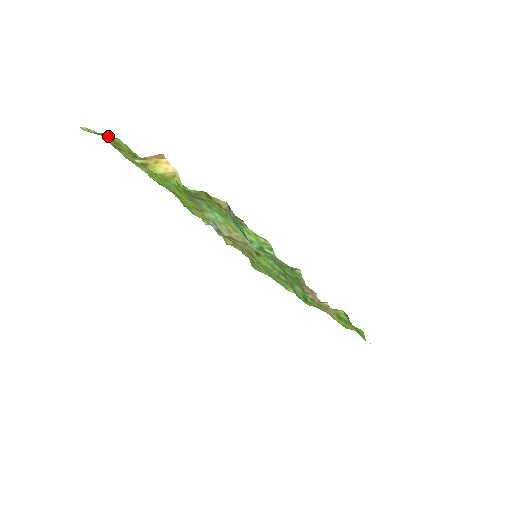
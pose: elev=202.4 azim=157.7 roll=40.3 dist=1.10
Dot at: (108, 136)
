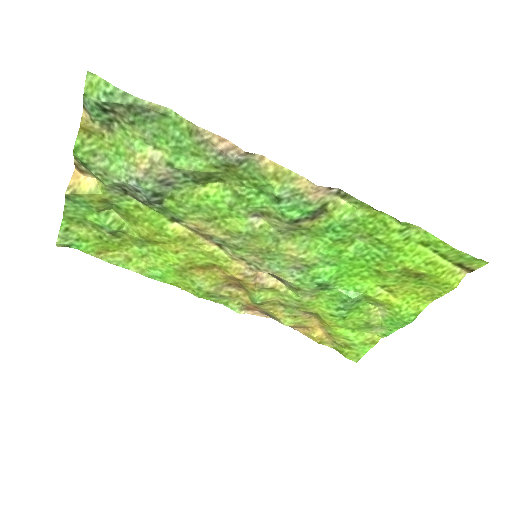
Dot at: (73, 232)
